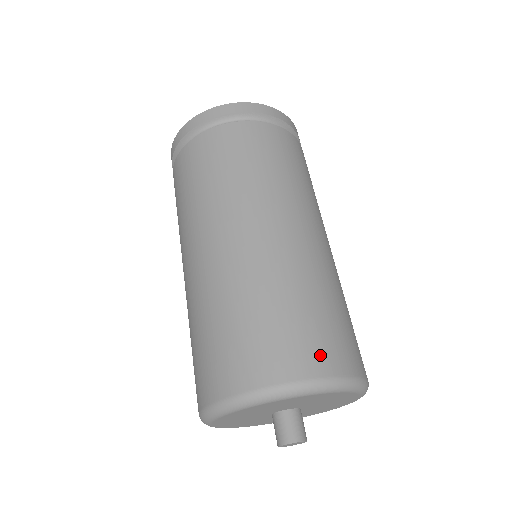
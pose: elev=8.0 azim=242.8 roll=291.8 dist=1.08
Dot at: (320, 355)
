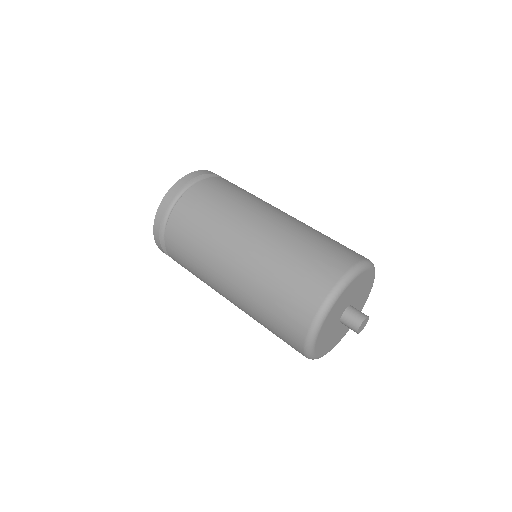
Dot at: occluded
